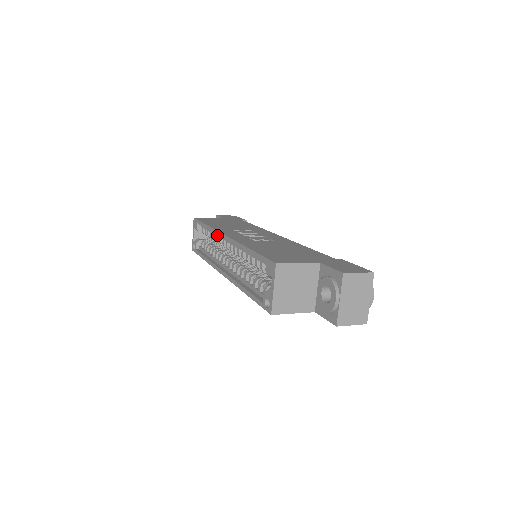
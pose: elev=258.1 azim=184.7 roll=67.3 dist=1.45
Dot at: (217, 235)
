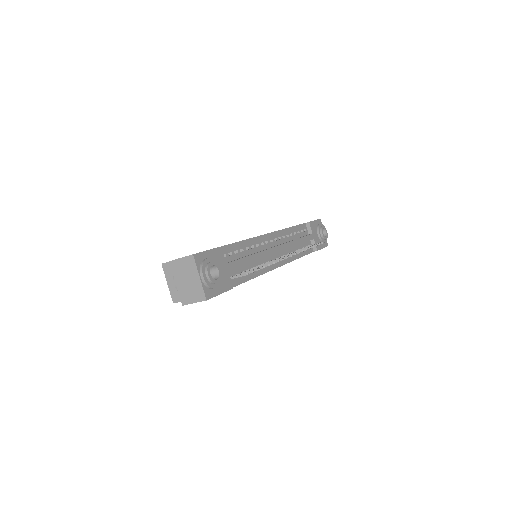
Dot at: occluded
